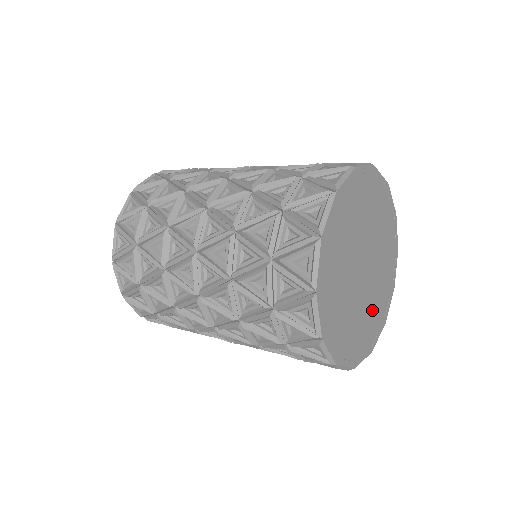
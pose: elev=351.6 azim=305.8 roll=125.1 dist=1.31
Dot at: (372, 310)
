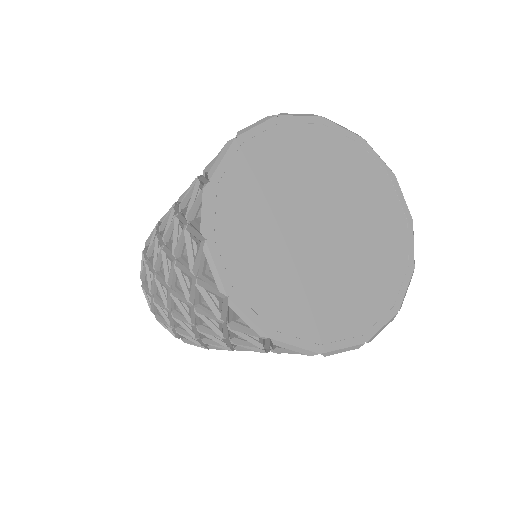
Dot at: (375, 239)
